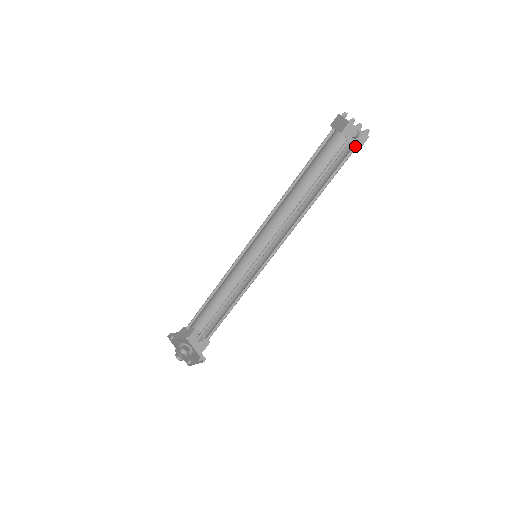
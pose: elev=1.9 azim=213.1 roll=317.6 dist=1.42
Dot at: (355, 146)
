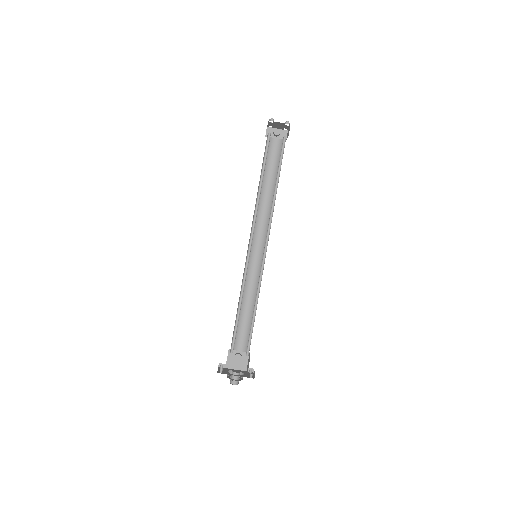
Dot at: (282, 141)
